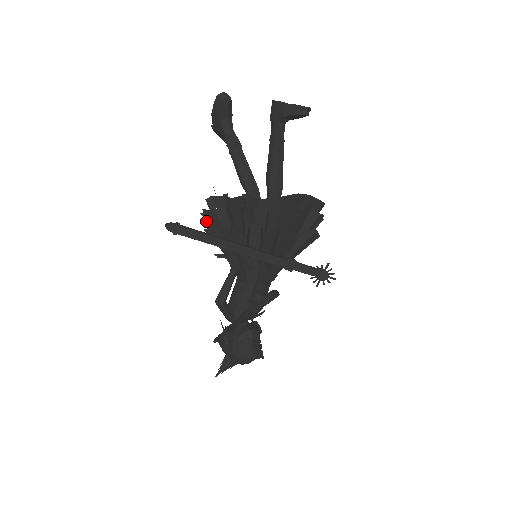
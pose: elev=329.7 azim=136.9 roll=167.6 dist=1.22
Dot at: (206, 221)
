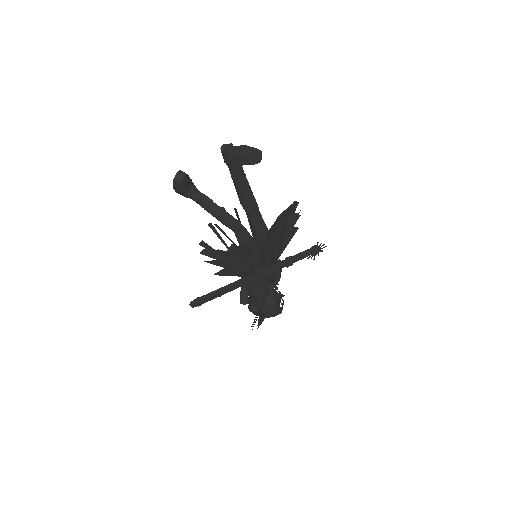
Dot at: (206, 255)
